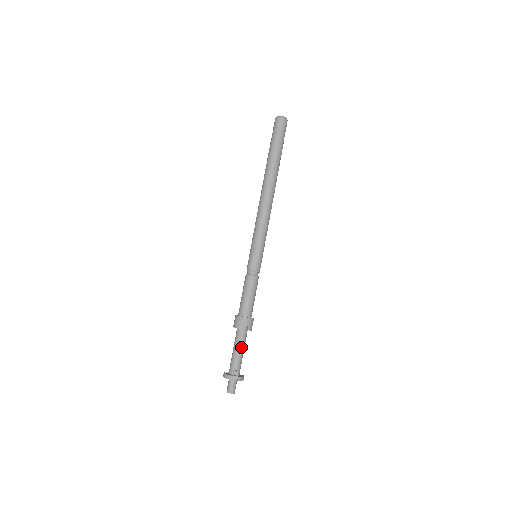
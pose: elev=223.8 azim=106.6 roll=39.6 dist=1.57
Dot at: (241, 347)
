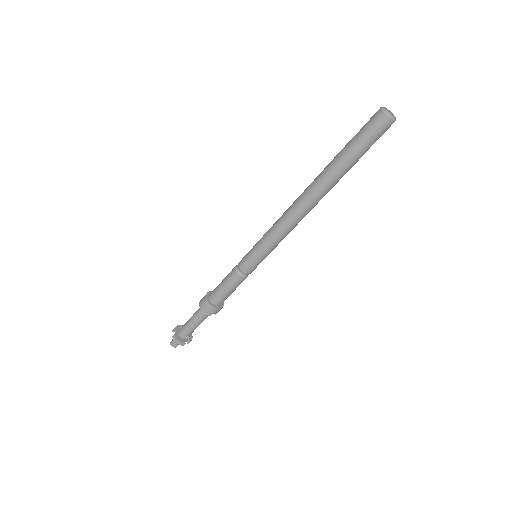
Dot at: occluded
